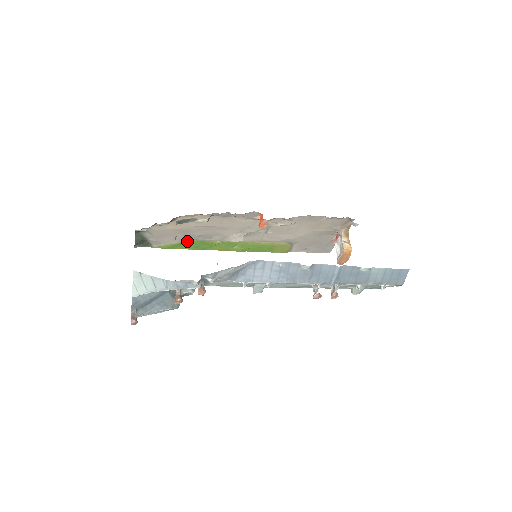
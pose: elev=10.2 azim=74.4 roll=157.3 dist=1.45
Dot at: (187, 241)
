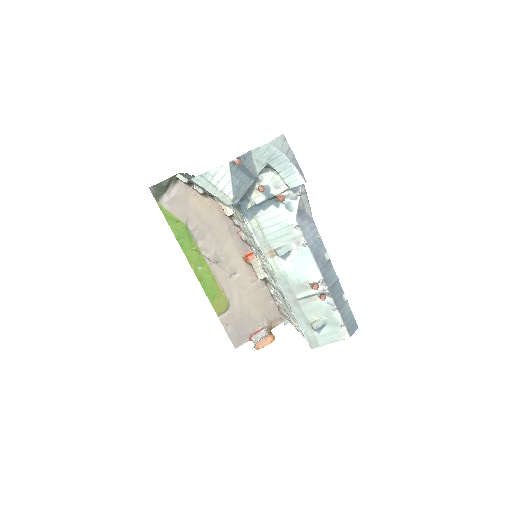
Dot at: (184, 224)
